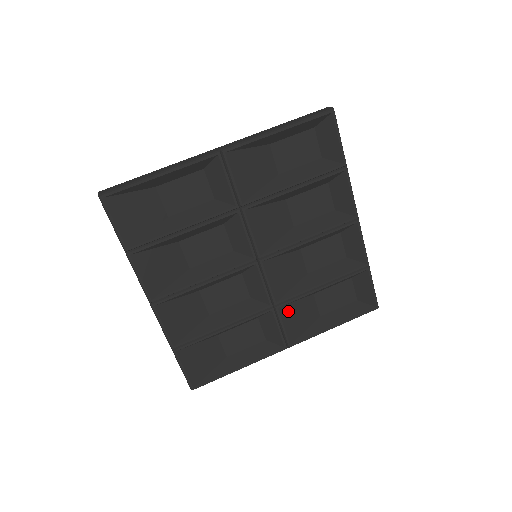
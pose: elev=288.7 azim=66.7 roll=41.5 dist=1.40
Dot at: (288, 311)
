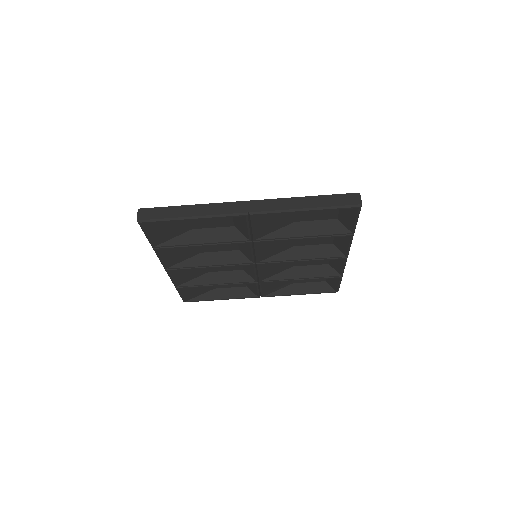
Dot at: (268, 283)
